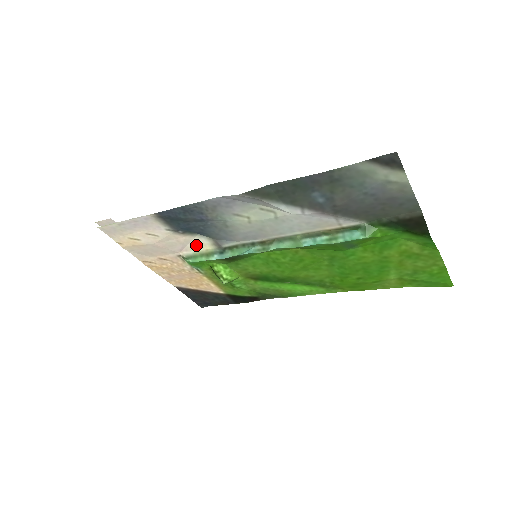
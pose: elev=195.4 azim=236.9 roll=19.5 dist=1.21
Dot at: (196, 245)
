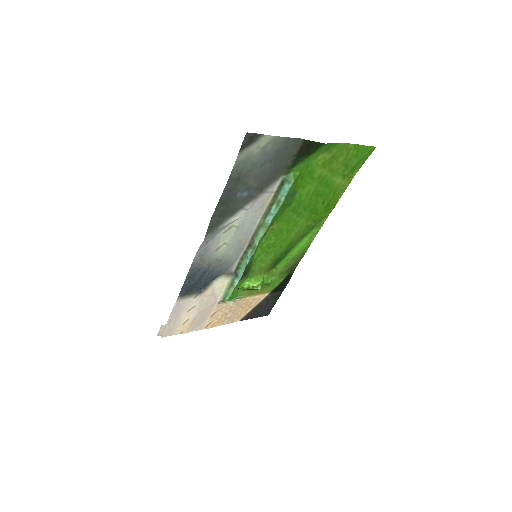
Dot at: (219, 287)
